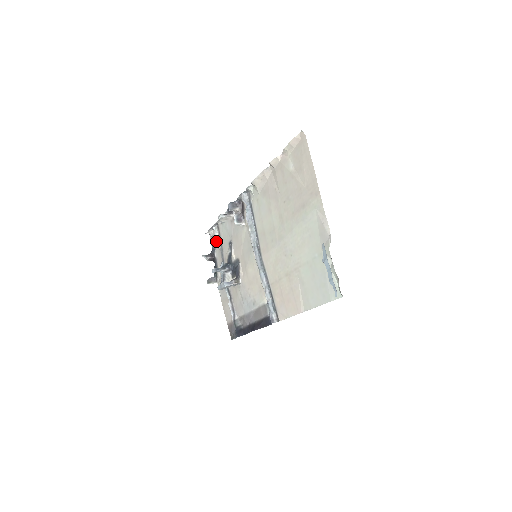
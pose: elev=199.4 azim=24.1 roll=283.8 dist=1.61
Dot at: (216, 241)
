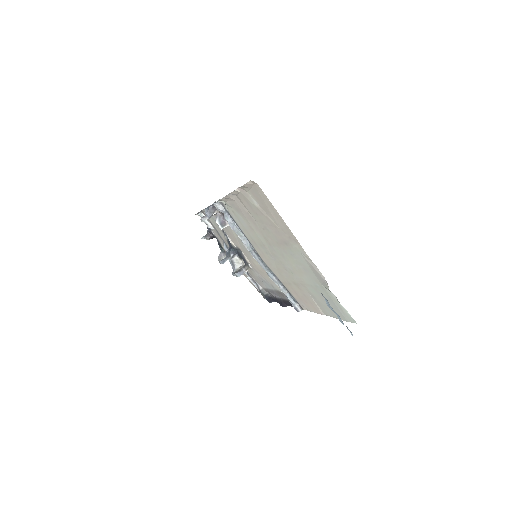
Dot at: (208, 226)
